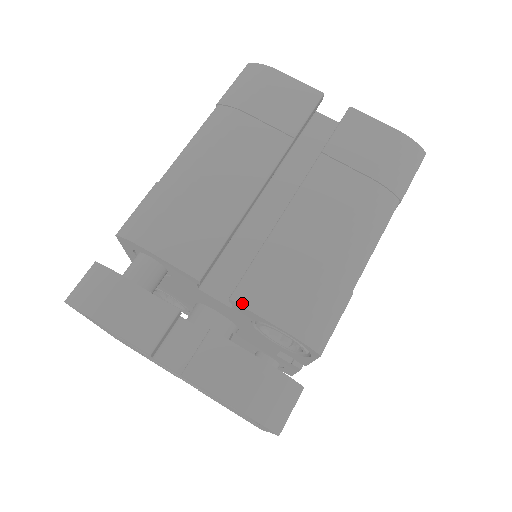
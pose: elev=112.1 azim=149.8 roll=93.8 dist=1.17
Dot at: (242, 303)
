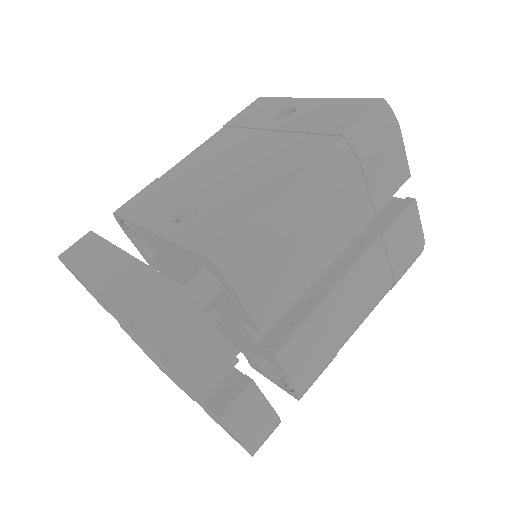
Dot at: (281, 361)
